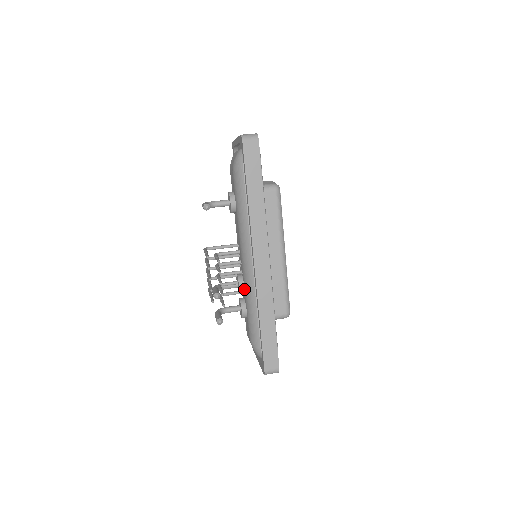
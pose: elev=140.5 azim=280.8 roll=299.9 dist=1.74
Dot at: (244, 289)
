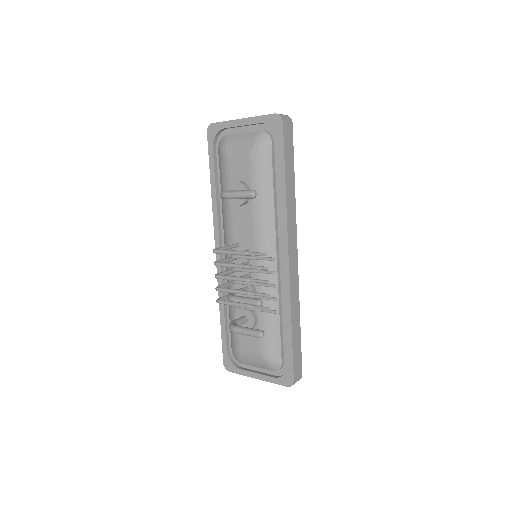
Dot at: occluded
